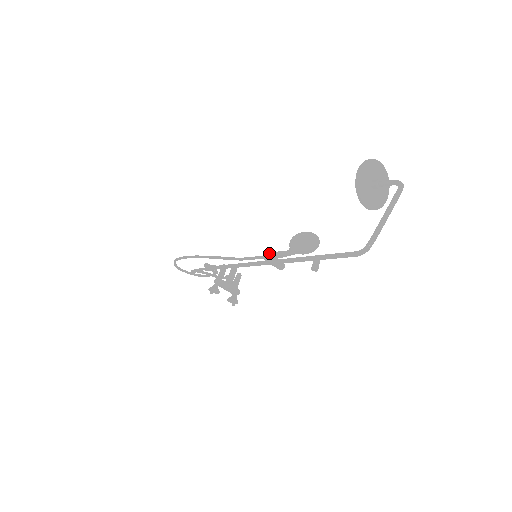
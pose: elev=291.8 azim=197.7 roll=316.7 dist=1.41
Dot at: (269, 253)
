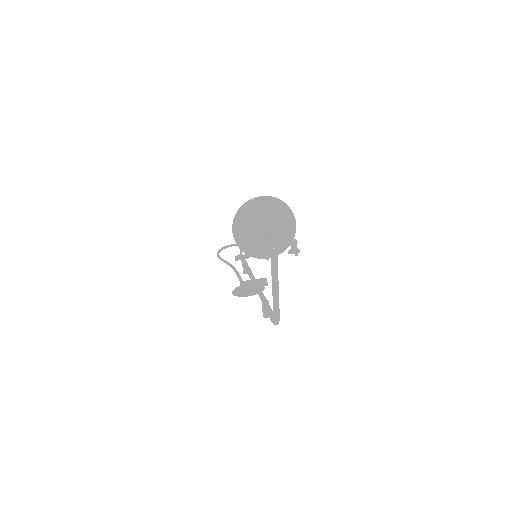
Dot at: occluded
